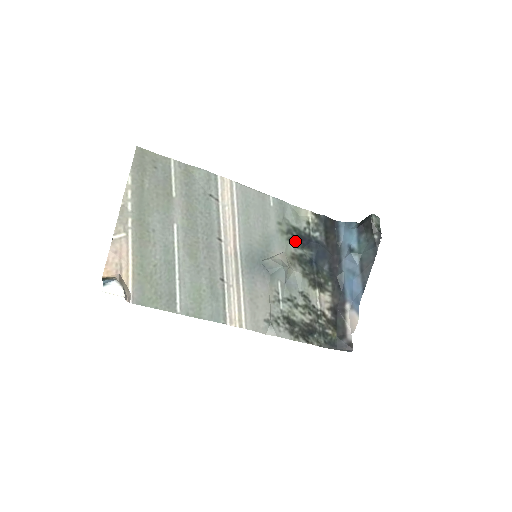
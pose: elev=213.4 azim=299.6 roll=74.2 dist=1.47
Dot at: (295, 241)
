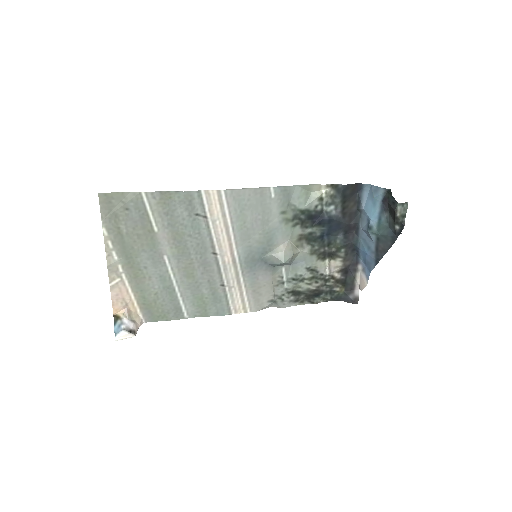
Dot at: (303, 223)
